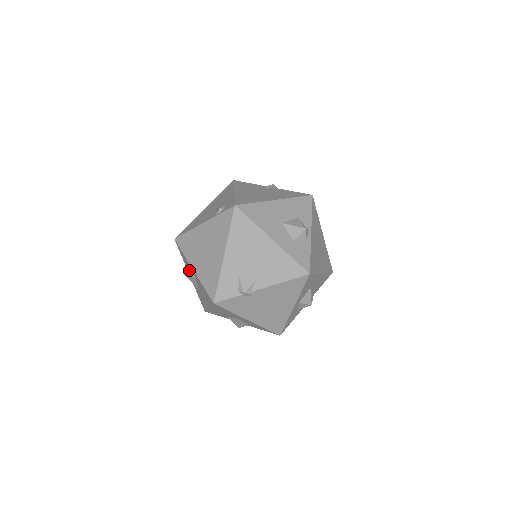
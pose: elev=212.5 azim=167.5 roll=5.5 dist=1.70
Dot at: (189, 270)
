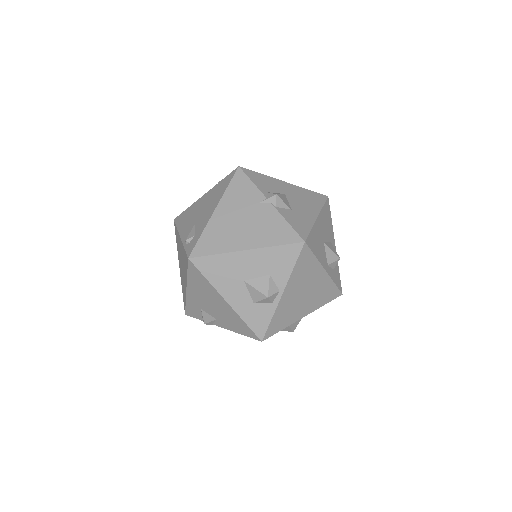
Dot at: occluded
